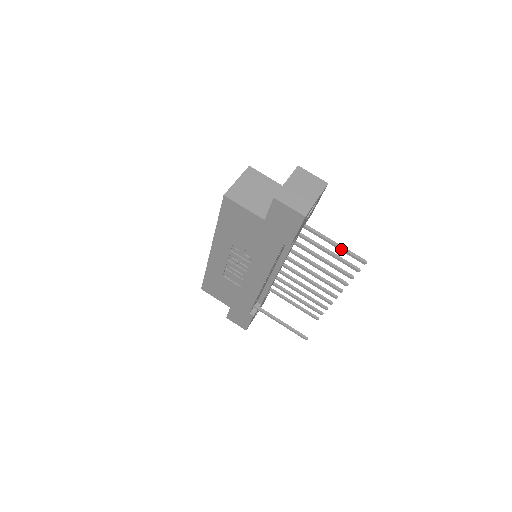
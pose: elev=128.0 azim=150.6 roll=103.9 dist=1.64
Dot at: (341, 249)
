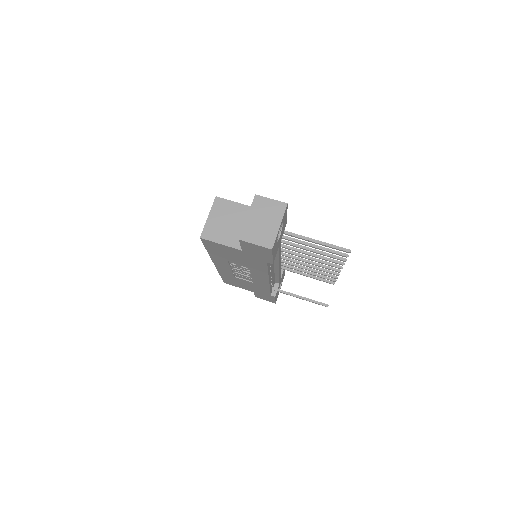
Dot at: (323, 245)
